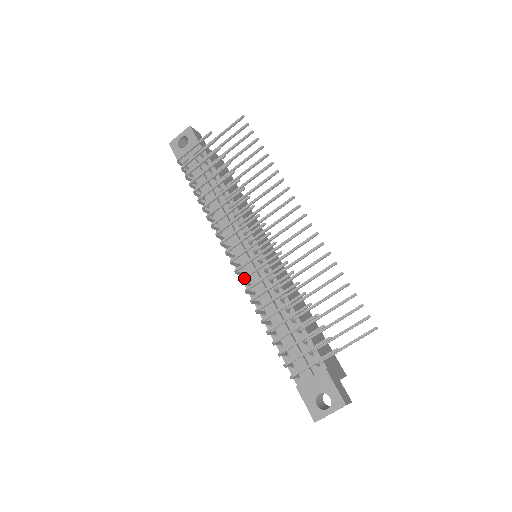
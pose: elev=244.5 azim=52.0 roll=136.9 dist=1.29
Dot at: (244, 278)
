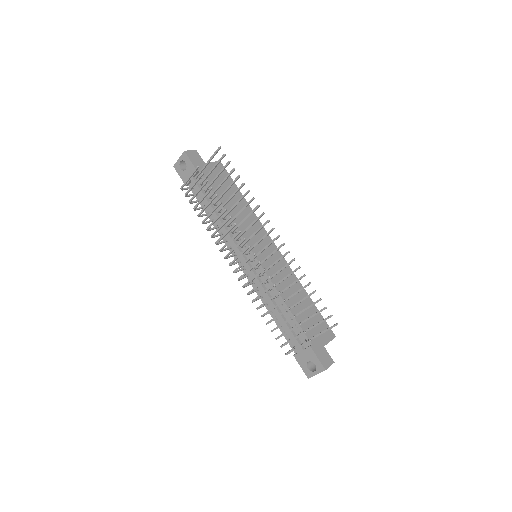
Dot at: (244, 286)
